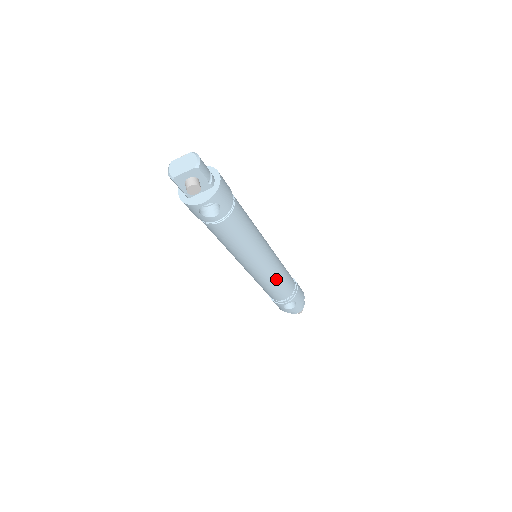
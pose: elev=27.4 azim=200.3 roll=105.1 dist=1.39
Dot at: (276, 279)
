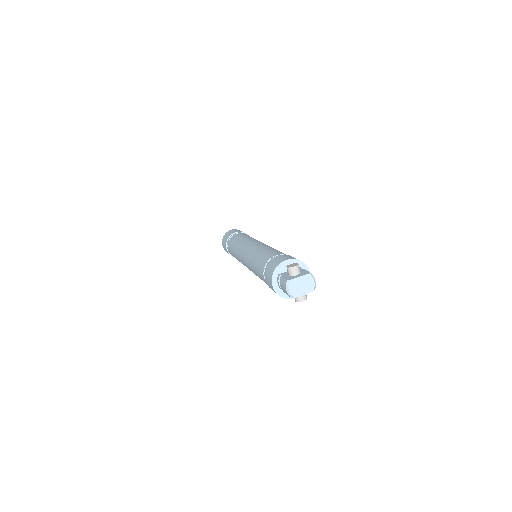
Dot at: occluded
